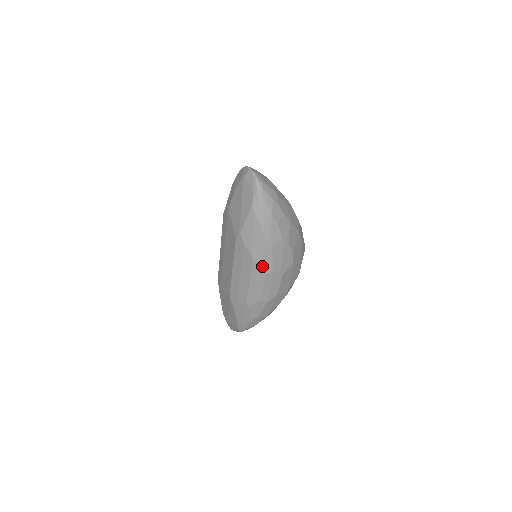
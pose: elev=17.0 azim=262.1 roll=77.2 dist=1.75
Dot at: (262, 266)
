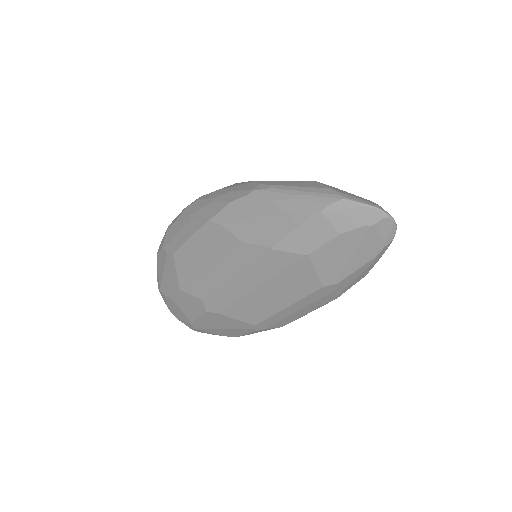
Dot at: occluded
